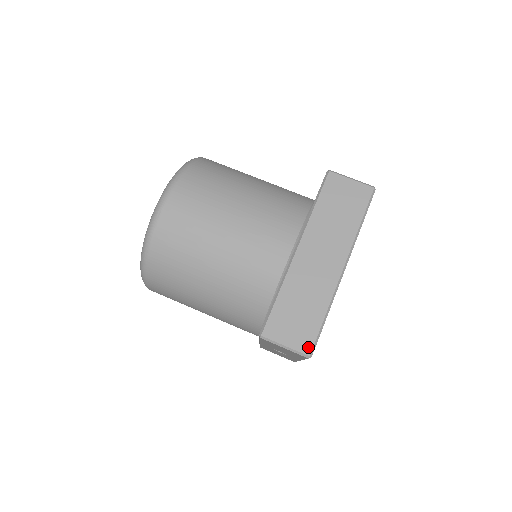
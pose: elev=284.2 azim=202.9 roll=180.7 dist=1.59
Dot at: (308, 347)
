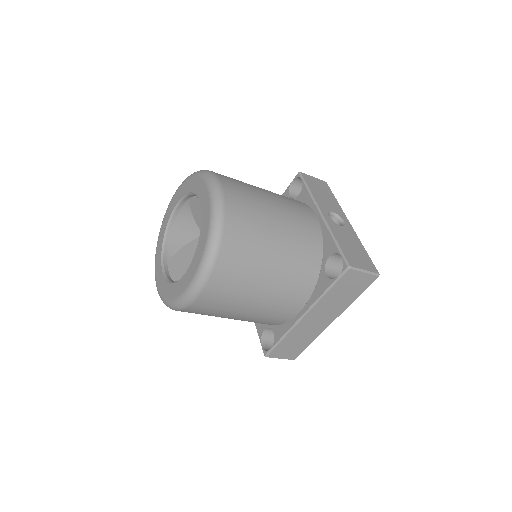
Dot at: (295, 357)
